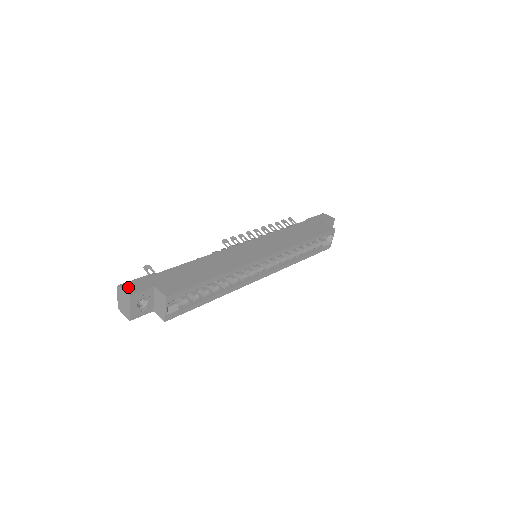
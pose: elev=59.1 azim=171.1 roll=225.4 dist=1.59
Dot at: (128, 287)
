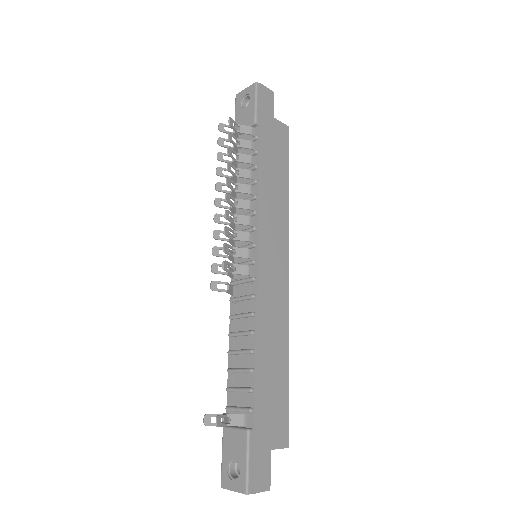
Dot at: (259, 485)
